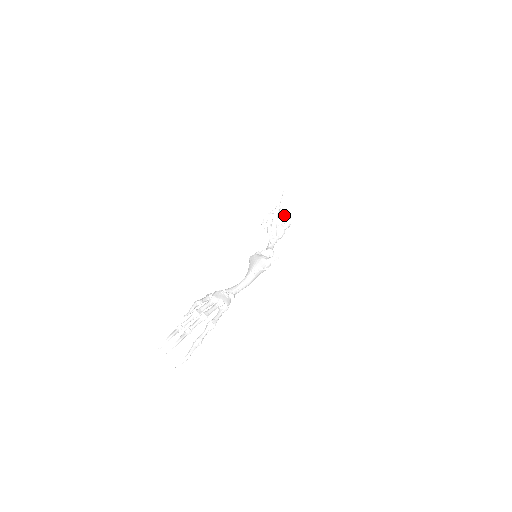
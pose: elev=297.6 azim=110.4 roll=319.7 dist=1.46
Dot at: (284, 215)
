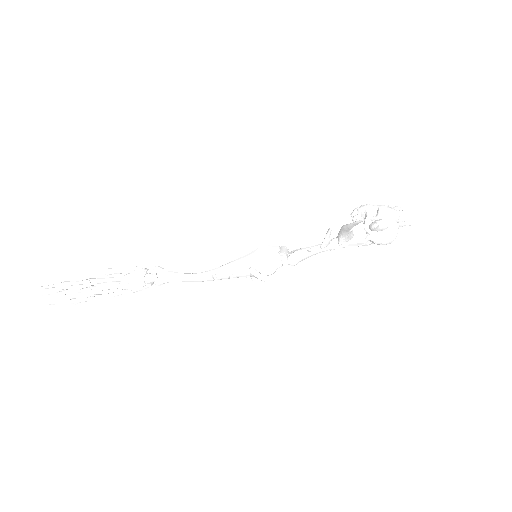
Dot at: (382, 230)
